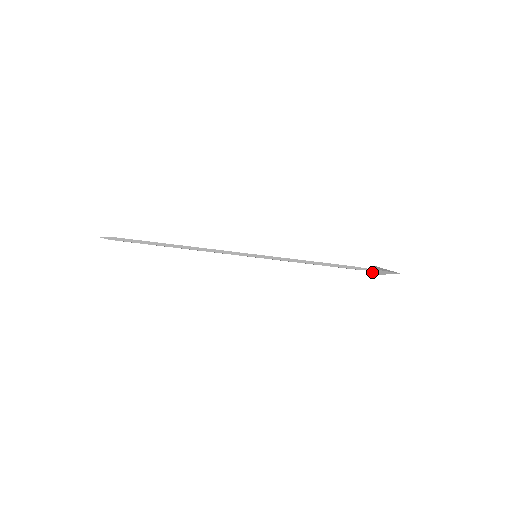
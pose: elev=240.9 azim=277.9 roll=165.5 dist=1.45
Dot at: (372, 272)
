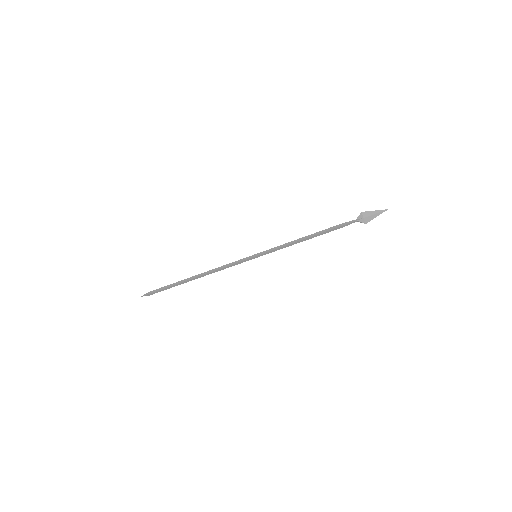
Dot at: occluded
